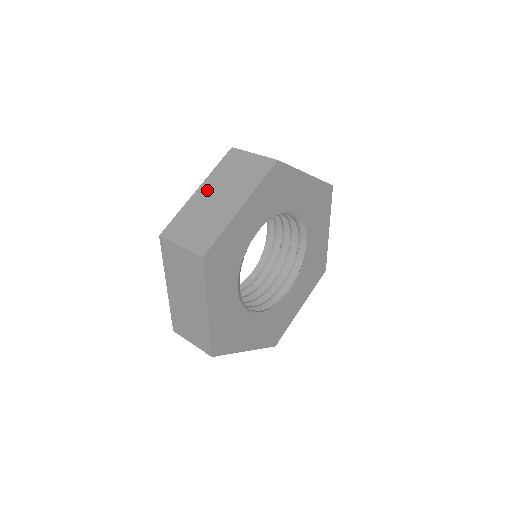
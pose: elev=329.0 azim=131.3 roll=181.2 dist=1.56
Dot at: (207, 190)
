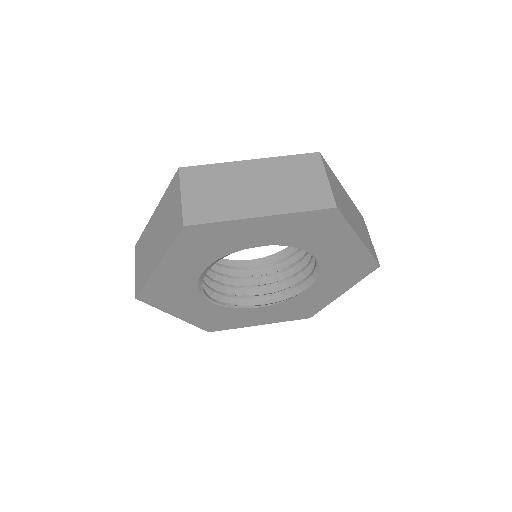
Dot at: (256, 169)
